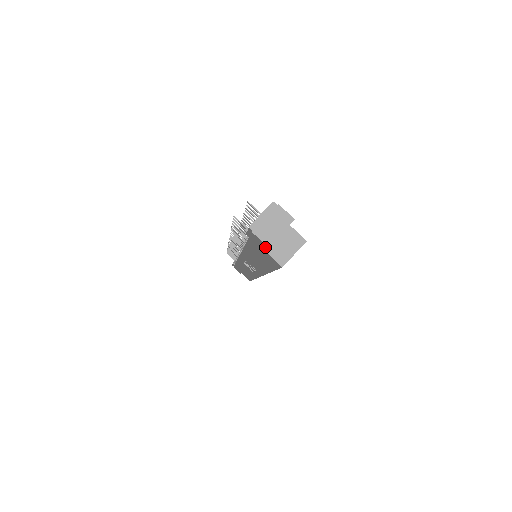
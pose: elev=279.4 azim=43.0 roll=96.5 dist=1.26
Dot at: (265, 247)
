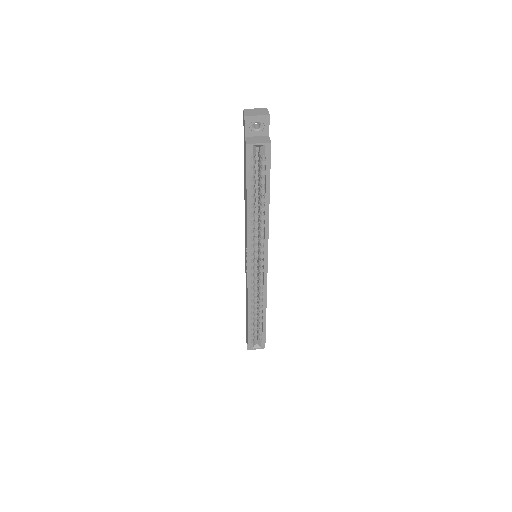
Dot at: (244, 123)
